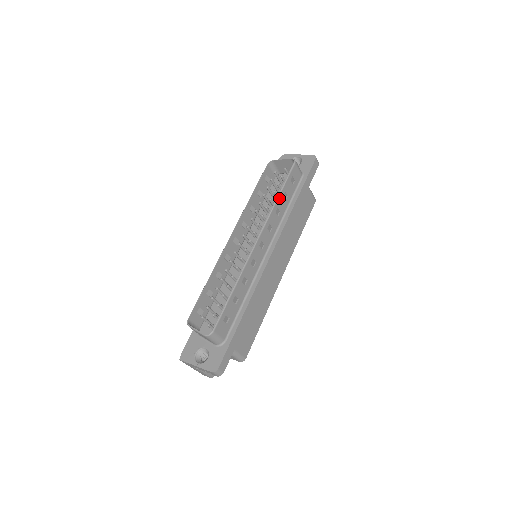
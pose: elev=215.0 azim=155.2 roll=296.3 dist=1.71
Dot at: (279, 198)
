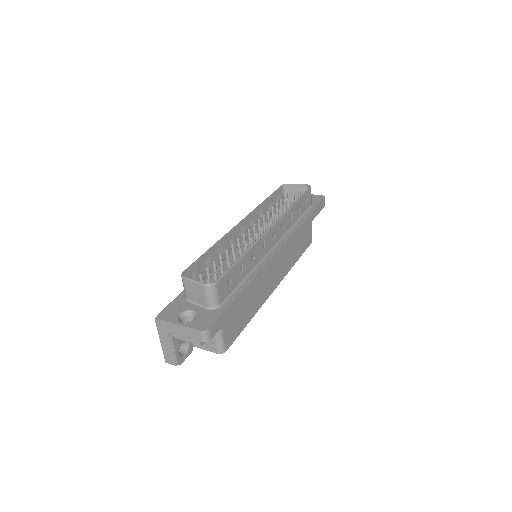
Dot at: (294, 205)
